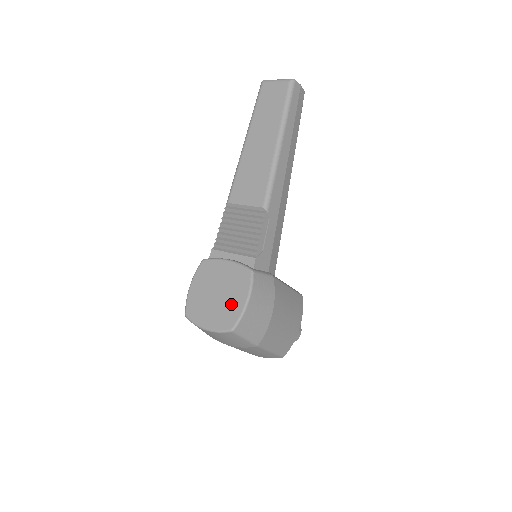
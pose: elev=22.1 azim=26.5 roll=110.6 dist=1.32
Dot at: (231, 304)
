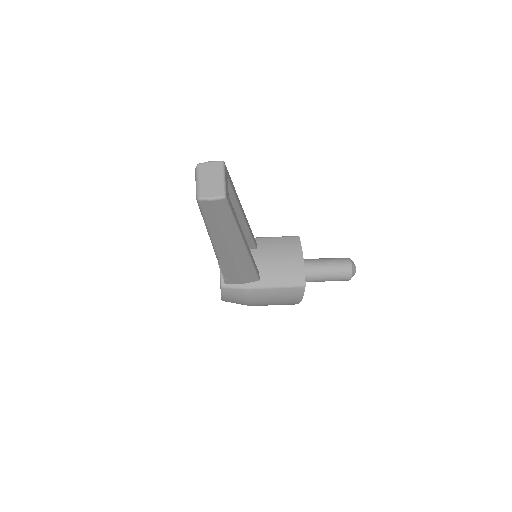
Dot at: occluded
